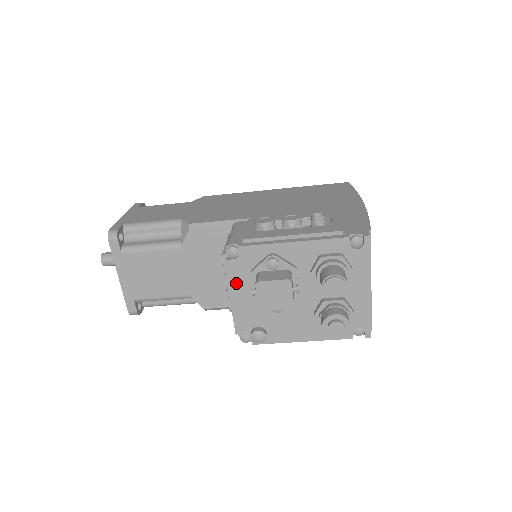
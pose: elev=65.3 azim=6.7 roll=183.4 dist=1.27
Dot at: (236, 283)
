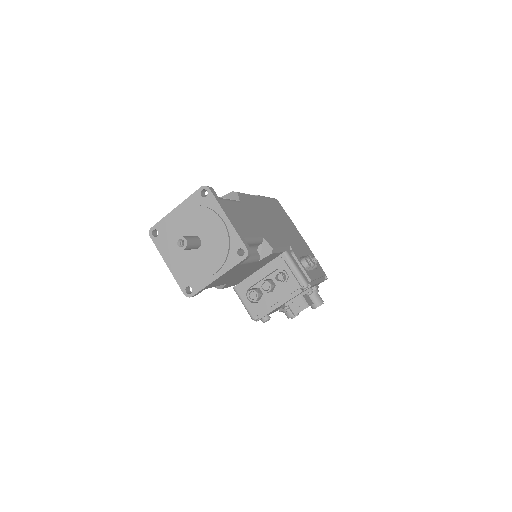
Dot at: occluded
